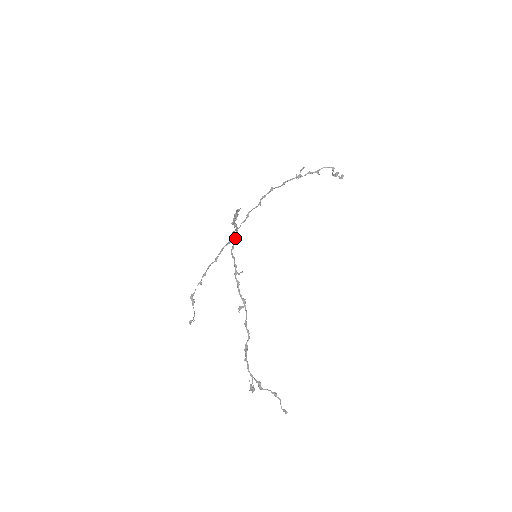
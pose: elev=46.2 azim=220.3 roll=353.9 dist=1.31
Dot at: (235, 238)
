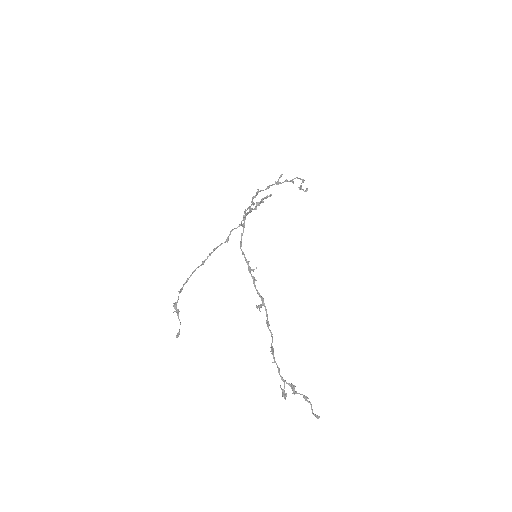
Dot at: (242, 233)
